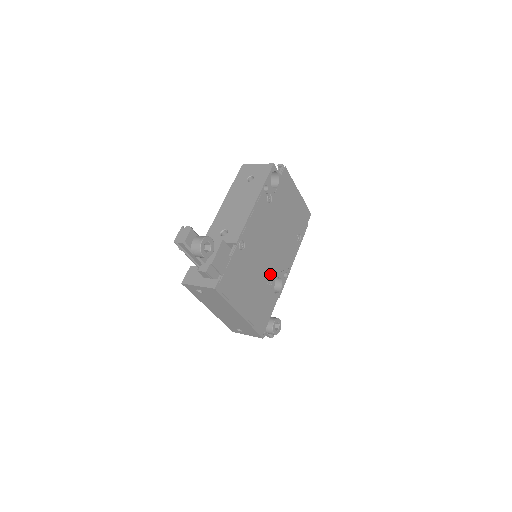
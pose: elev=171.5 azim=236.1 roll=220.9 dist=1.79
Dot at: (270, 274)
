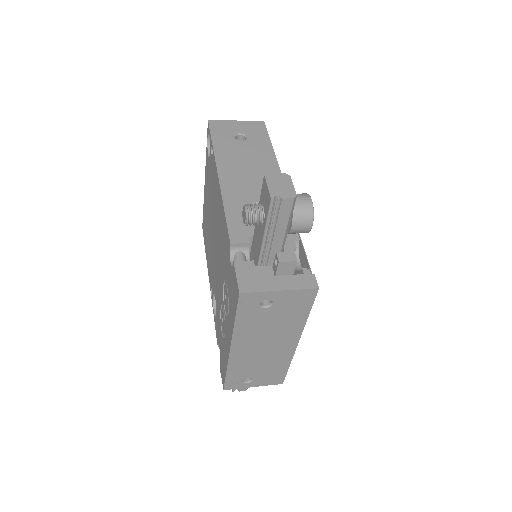
Dot at: occluded
